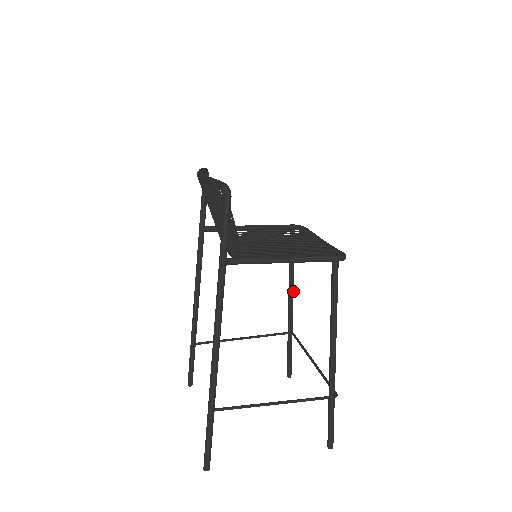
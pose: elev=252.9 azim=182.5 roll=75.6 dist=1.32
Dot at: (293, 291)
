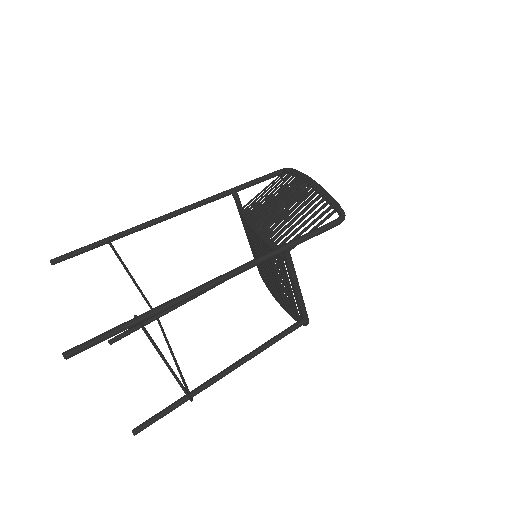
Dot at: (201, 294)
